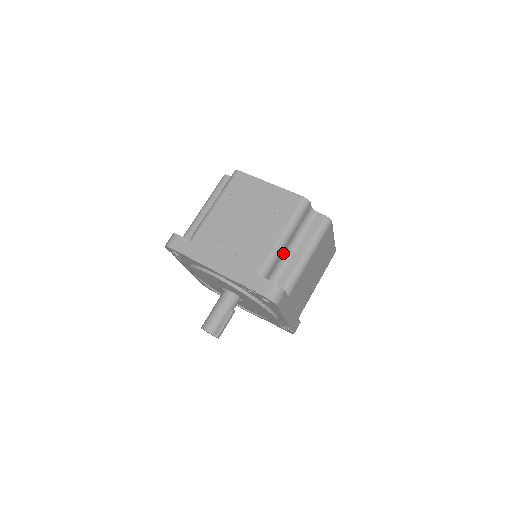
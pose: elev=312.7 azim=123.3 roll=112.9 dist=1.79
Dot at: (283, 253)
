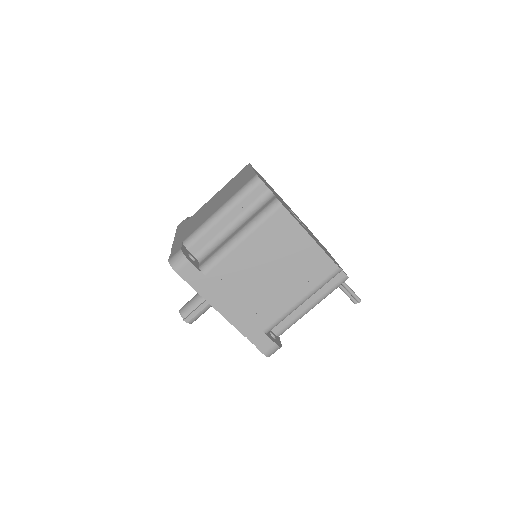
Dot at: (220, 230)
